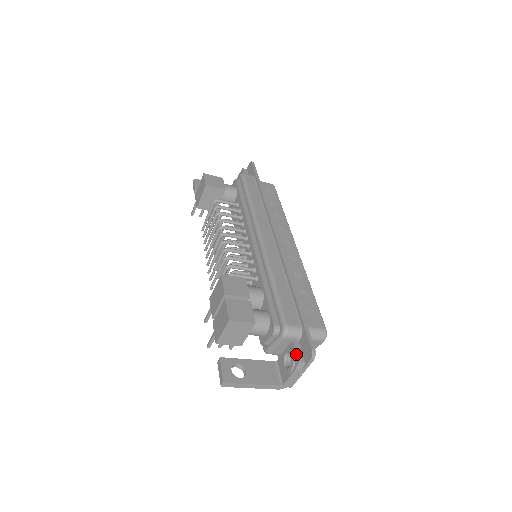
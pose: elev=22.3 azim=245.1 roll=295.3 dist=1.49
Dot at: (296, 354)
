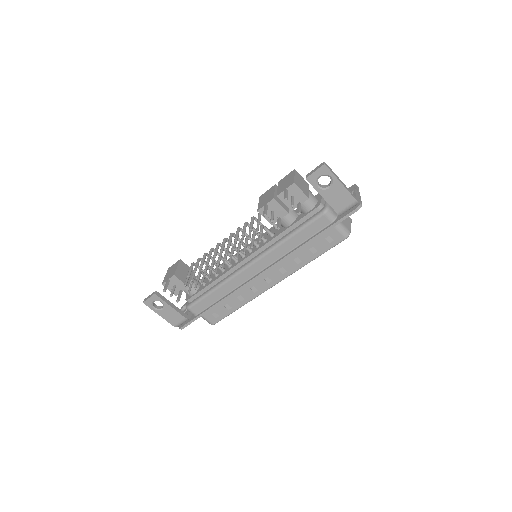
Dot at: occluded
